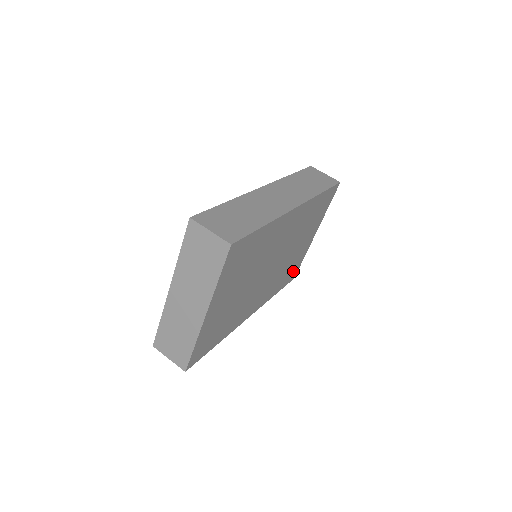
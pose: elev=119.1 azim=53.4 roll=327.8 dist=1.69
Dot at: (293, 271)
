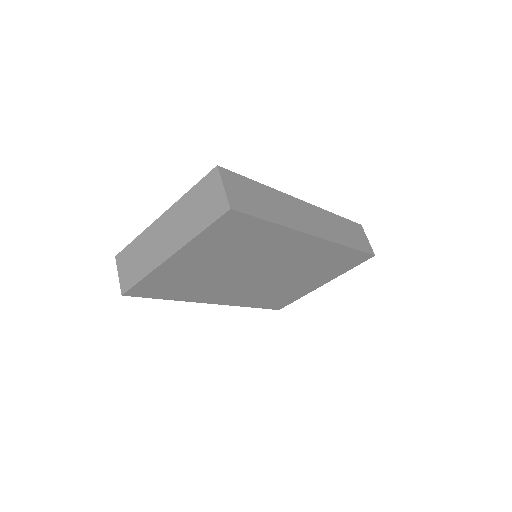
Dot at: (281, 301)
